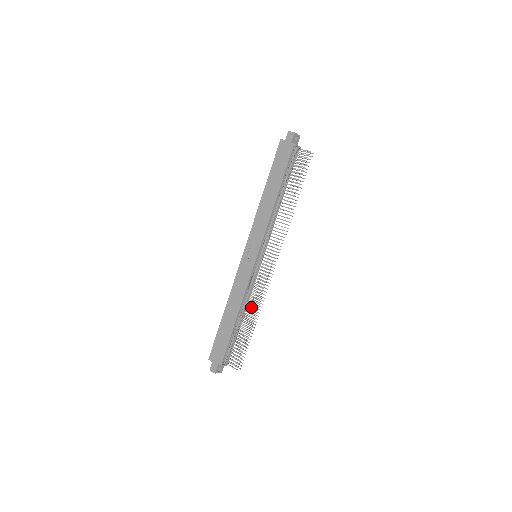
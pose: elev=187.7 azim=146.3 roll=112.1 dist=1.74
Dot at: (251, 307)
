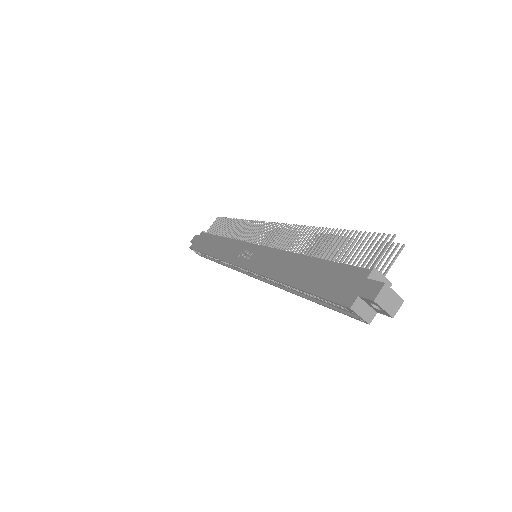
Dot at: (305, 238)
